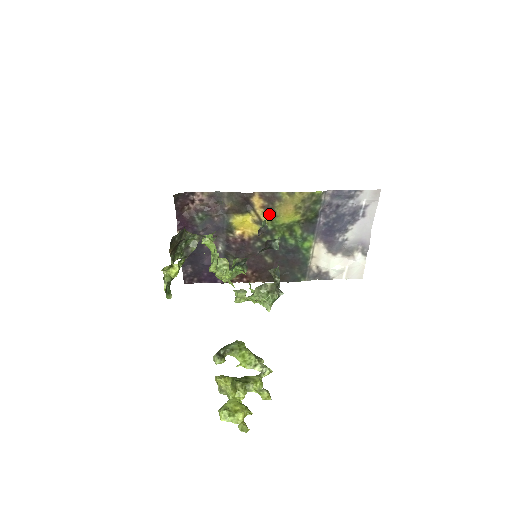
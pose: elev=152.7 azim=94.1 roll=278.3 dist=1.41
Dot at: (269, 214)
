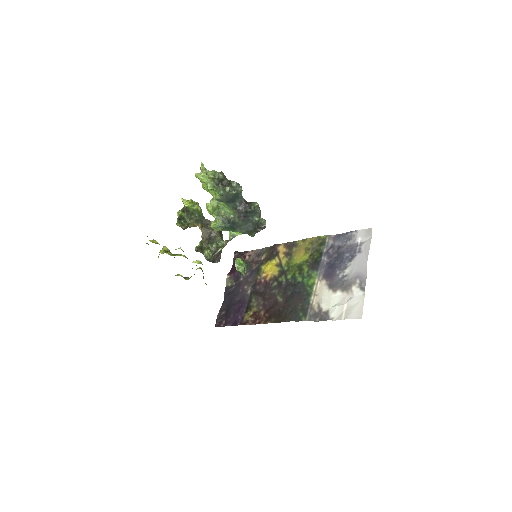
Dot at: (288, 258)
